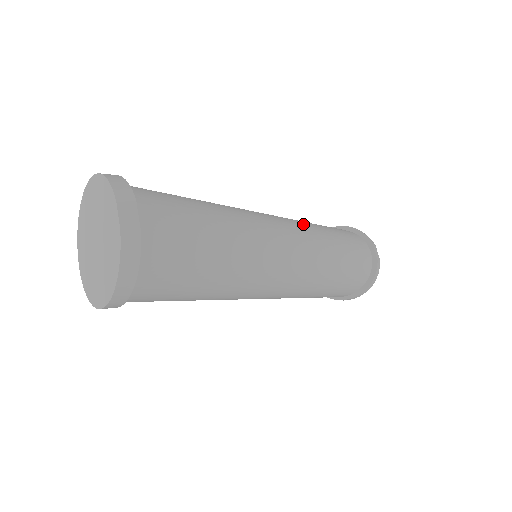
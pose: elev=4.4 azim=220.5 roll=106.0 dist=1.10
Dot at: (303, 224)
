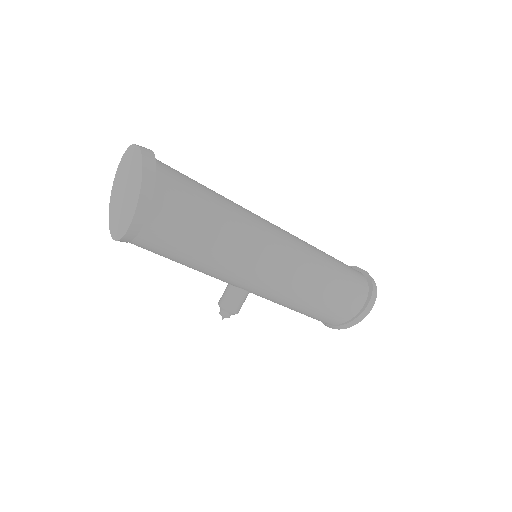
Dot at: occluded
